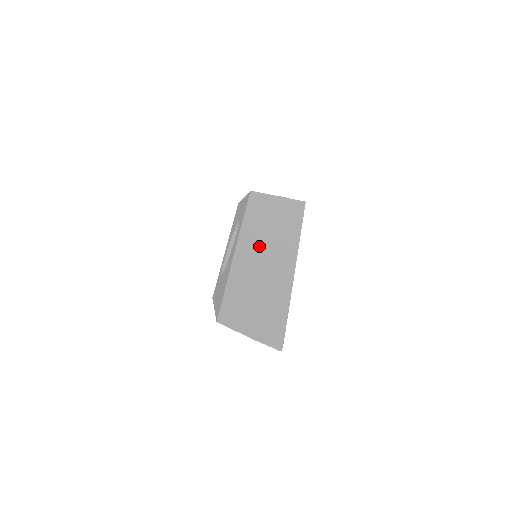
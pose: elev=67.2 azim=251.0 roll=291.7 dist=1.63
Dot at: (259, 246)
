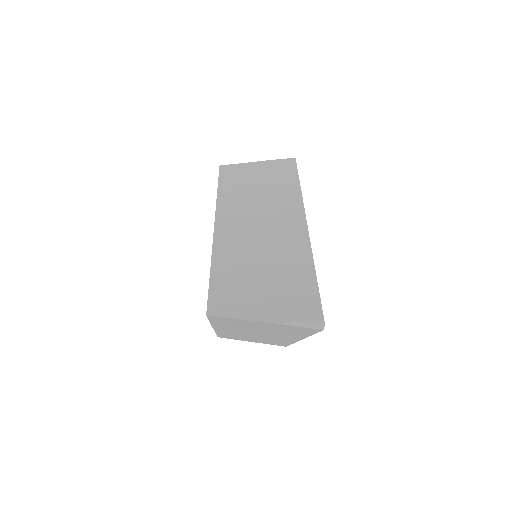
Dot at: (247, 213)
